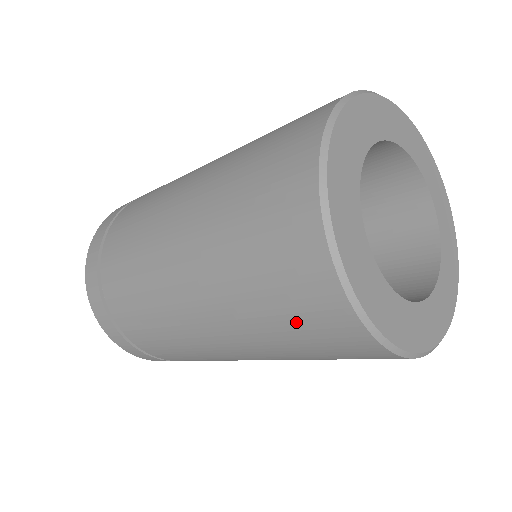
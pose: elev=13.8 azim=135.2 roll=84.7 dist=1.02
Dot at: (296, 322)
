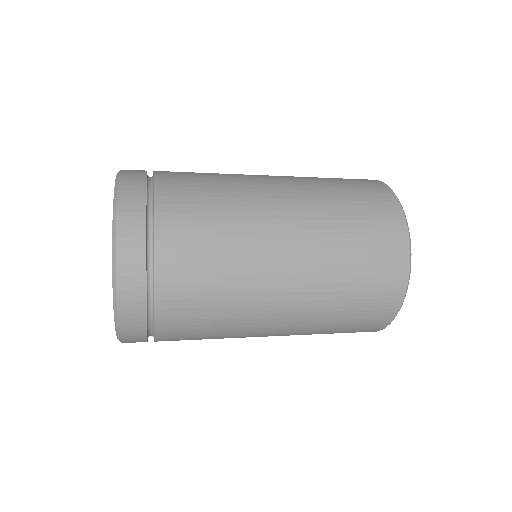
Dot at: occluded
